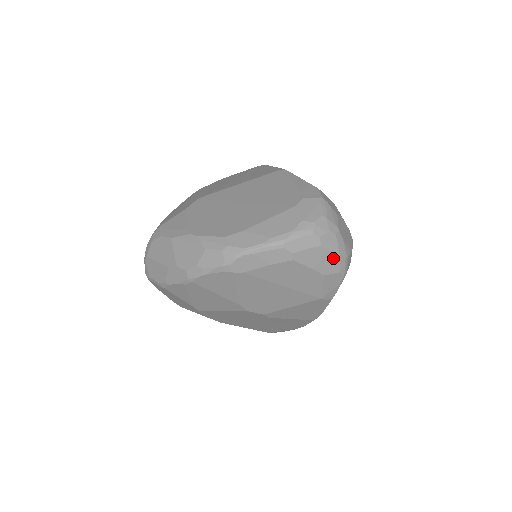
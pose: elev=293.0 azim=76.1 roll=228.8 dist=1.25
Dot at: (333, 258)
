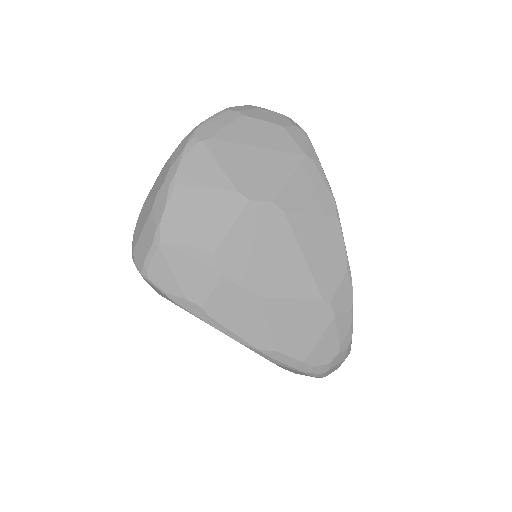
Dot at: (279, 116)
